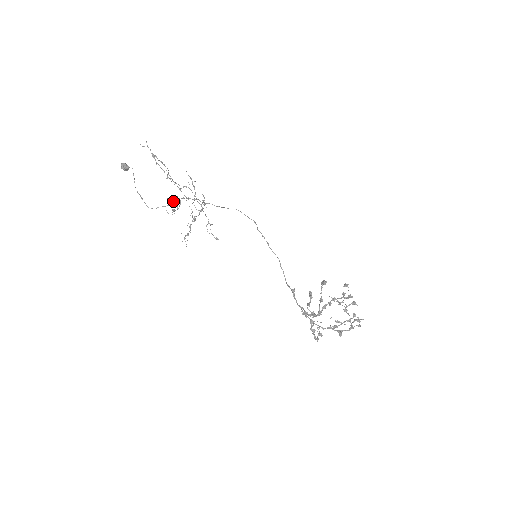
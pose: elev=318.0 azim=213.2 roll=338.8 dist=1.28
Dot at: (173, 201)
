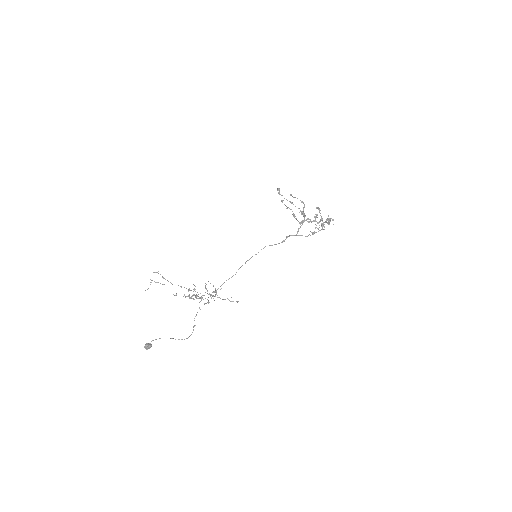
Dot at: occluded
